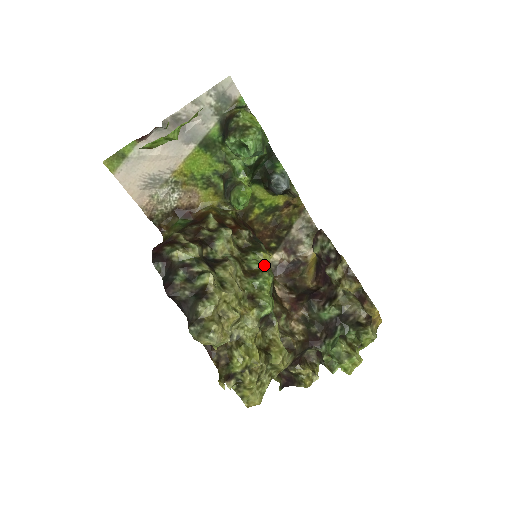
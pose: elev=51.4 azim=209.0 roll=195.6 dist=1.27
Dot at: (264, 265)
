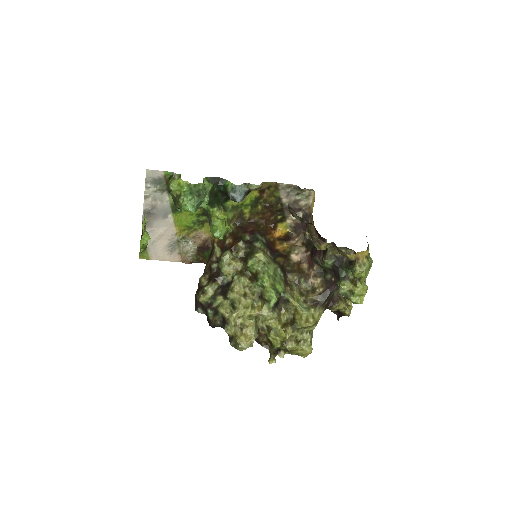
Dot at: (260, 264)
